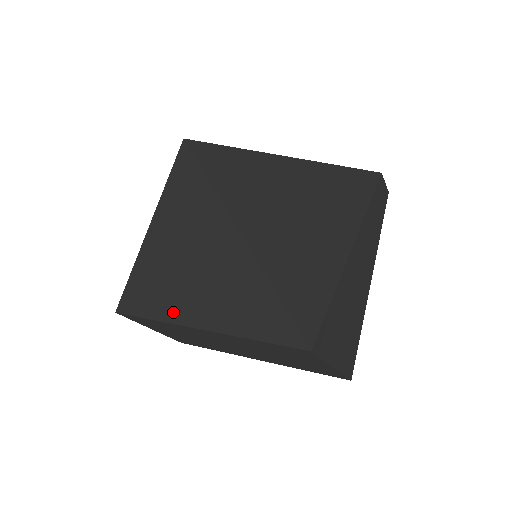
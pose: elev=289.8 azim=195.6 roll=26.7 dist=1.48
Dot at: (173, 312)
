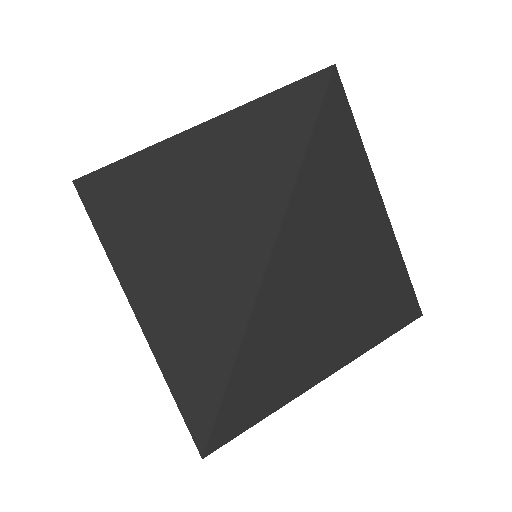
Dot at: (128, 264)
